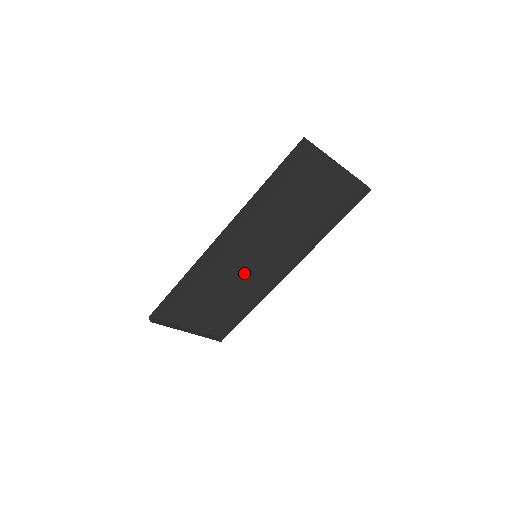
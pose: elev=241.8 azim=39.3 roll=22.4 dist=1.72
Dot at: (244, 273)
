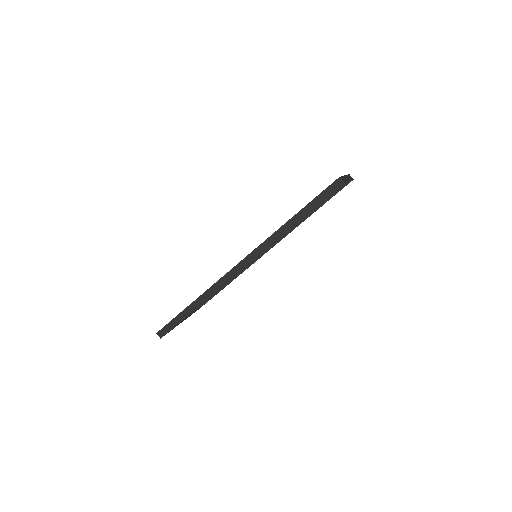
Dot at: occluded
